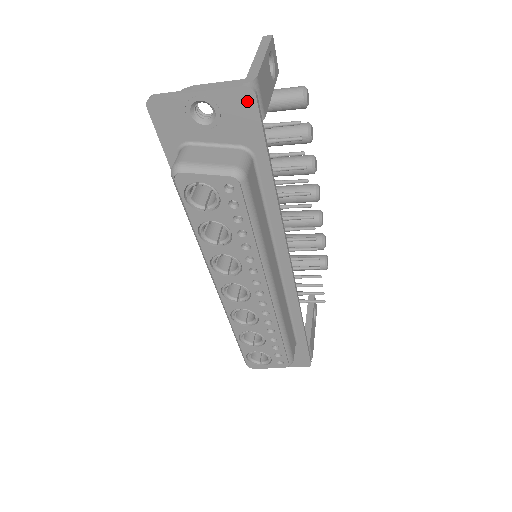
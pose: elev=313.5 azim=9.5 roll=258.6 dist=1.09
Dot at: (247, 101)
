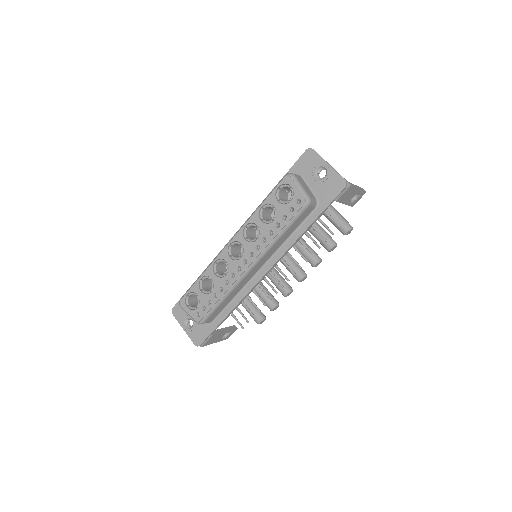
Dot at: (340, 186)
